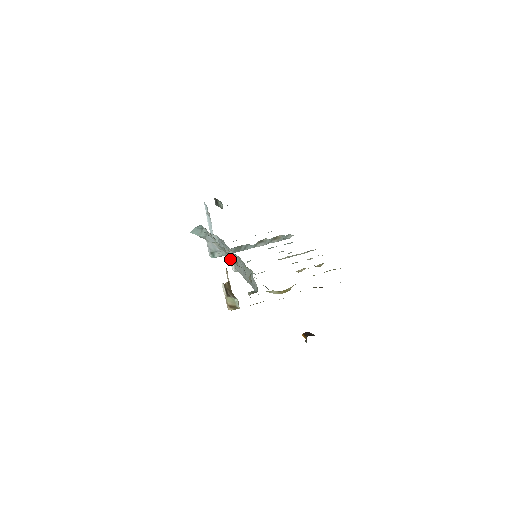
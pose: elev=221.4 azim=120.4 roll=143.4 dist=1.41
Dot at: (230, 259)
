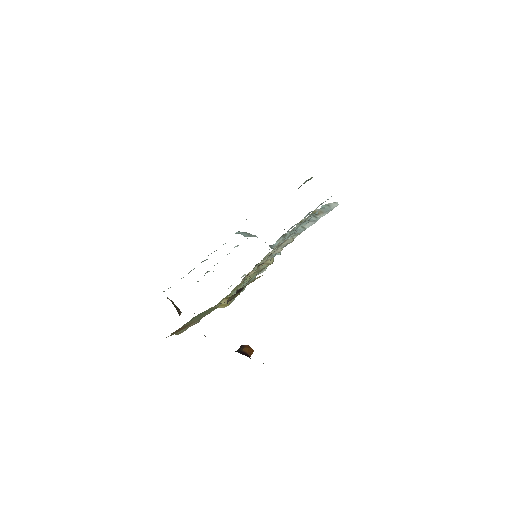
Dot at: occluded
